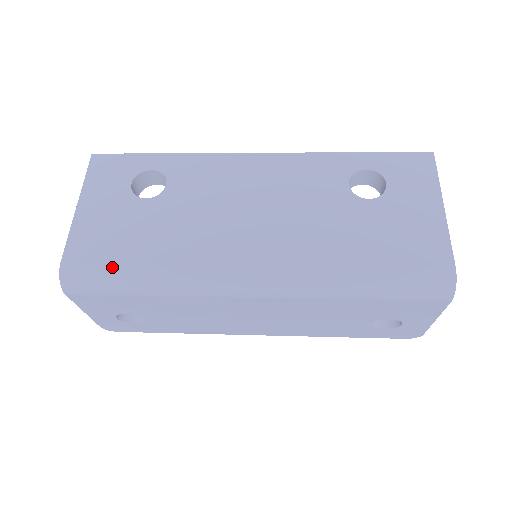
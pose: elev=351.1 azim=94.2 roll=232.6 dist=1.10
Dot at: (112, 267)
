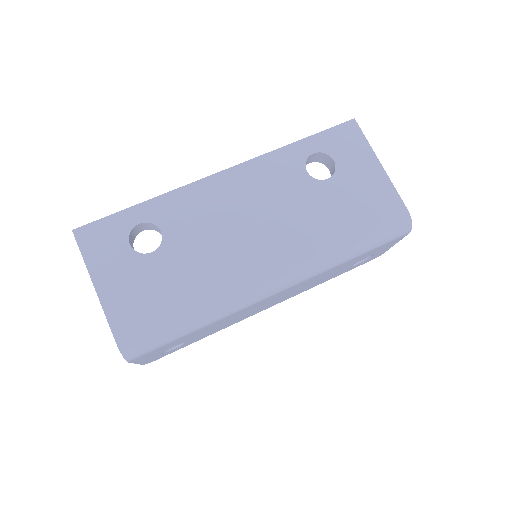
Dot at: (162, 324)
